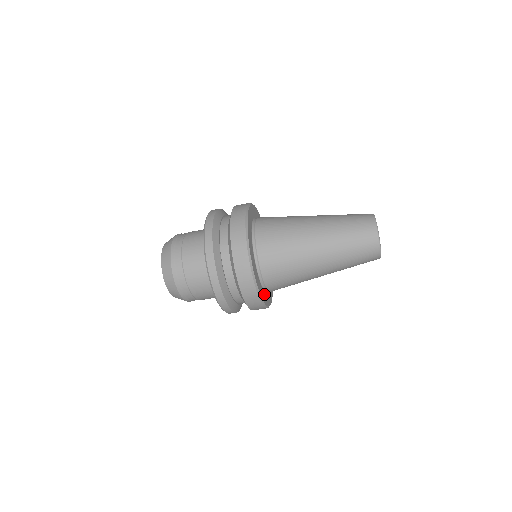
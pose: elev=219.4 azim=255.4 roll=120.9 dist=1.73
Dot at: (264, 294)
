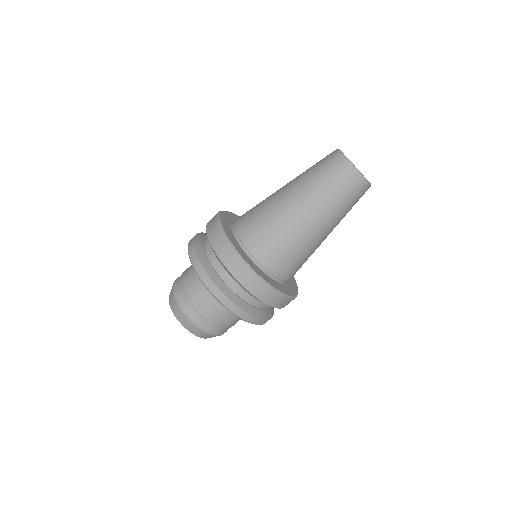
Dot at: (287, 287)
